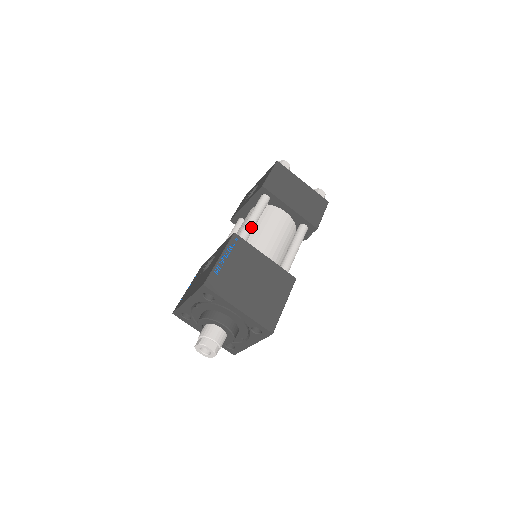
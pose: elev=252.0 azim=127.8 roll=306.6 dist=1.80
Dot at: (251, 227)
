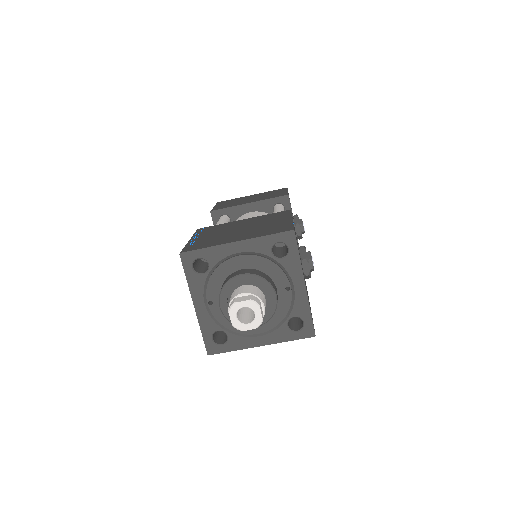
Dot at: occluded
